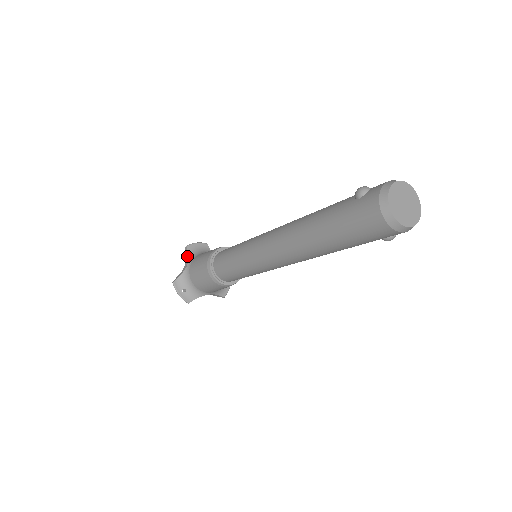
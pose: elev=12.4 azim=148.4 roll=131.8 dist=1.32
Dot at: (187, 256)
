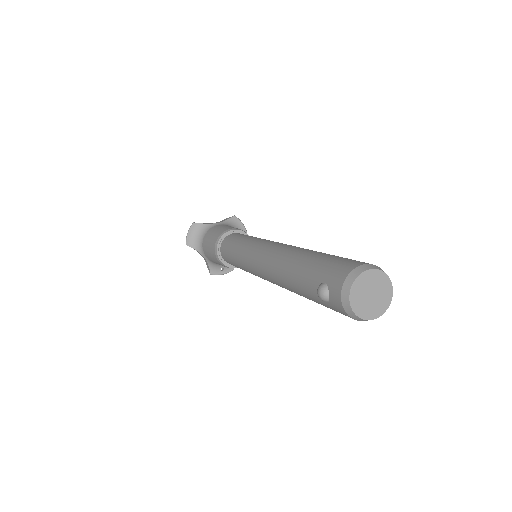
Dot at: occluded
